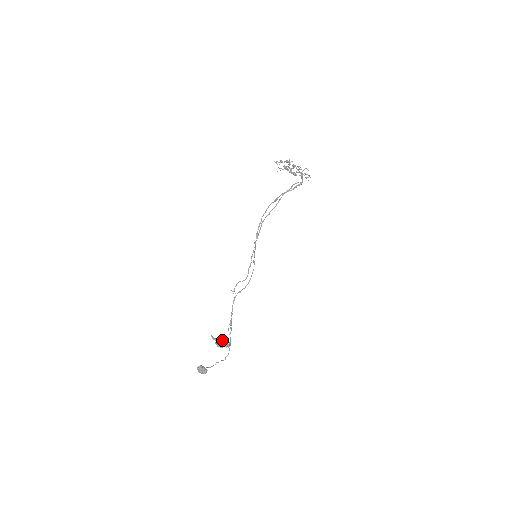
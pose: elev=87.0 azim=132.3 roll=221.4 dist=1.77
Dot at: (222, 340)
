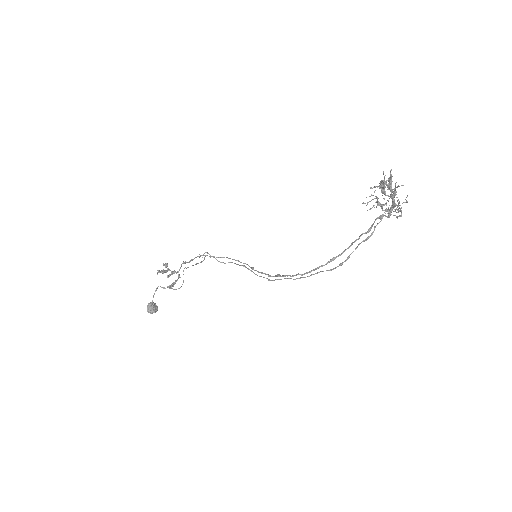
Dot at: (167, 264)
